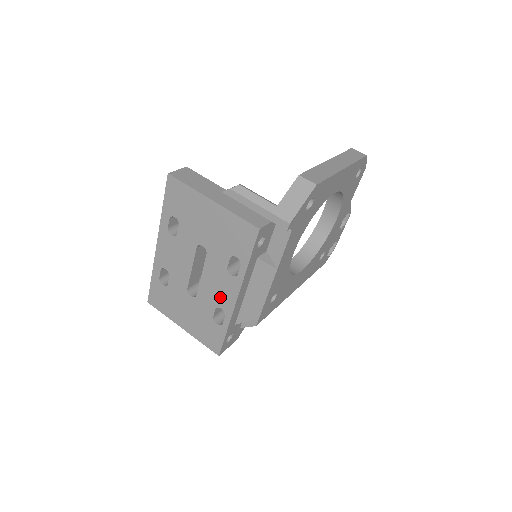
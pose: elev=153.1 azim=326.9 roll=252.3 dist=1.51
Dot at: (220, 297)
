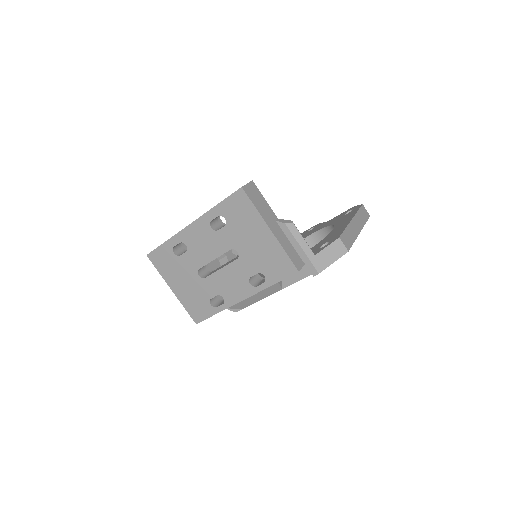
Dot at: (228, 291)
